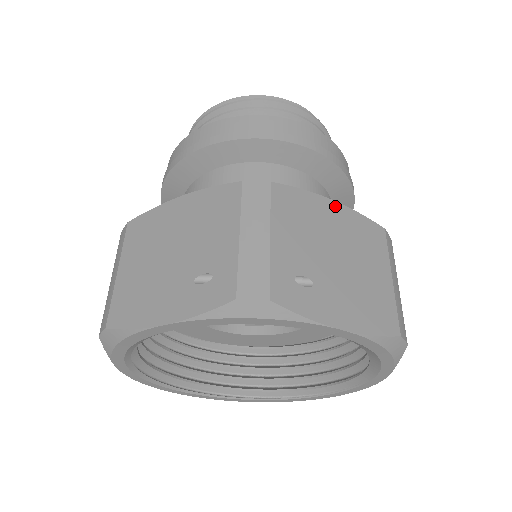
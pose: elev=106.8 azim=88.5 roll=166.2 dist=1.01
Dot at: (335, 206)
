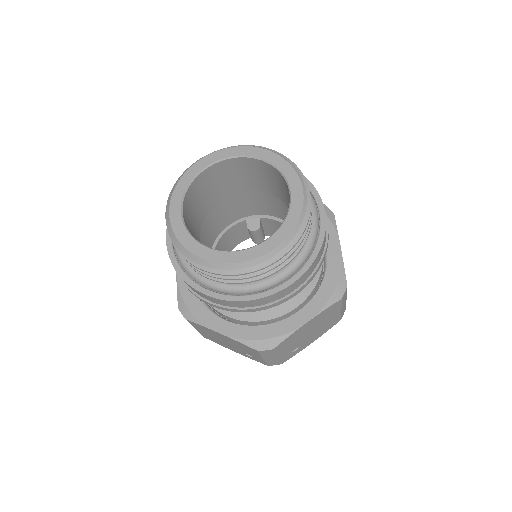
Dot at: (310, 322)
